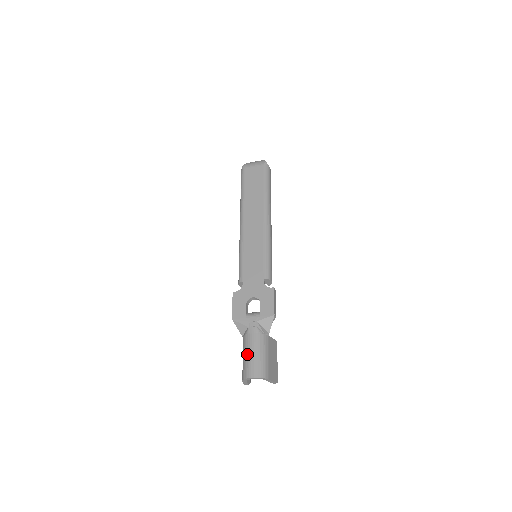
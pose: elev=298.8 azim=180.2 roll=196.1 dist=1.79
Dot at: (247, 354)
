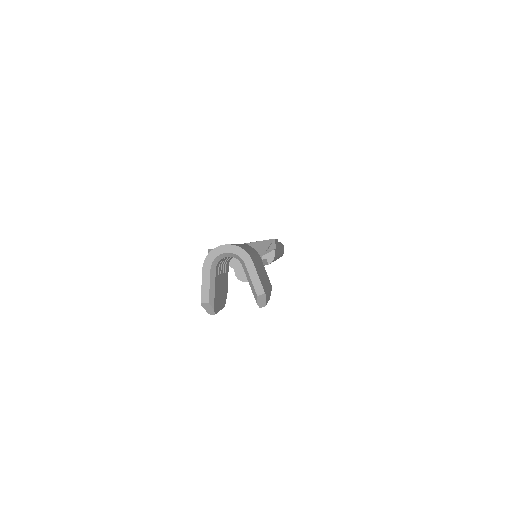
Dot at: occluded
